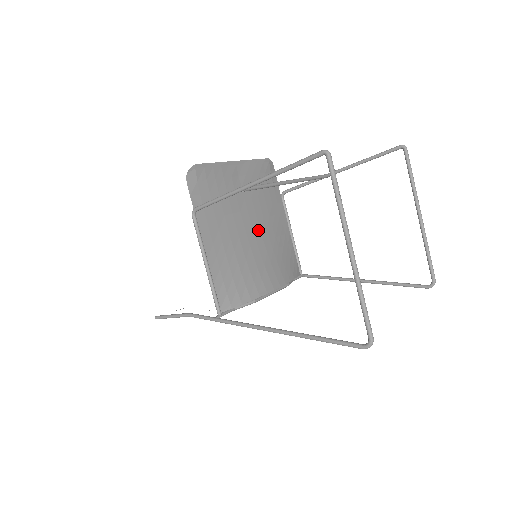
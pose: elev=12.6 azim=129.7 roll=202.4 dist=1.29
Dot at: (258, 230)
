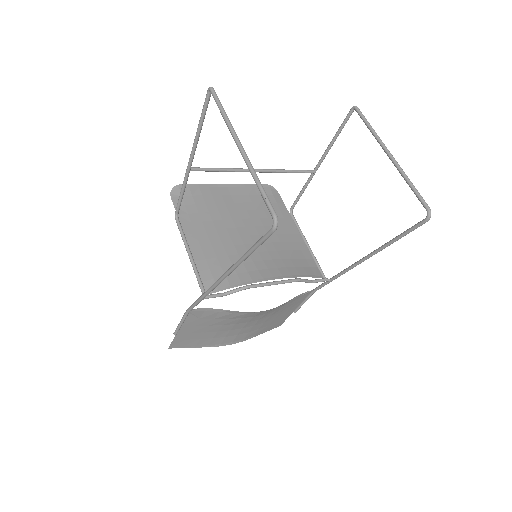
Dot at: (256, 234)
